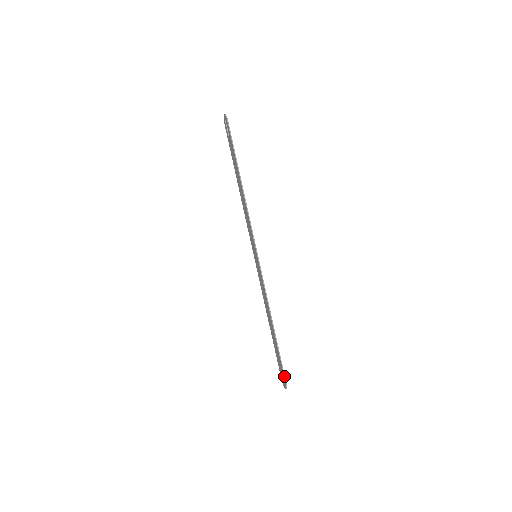
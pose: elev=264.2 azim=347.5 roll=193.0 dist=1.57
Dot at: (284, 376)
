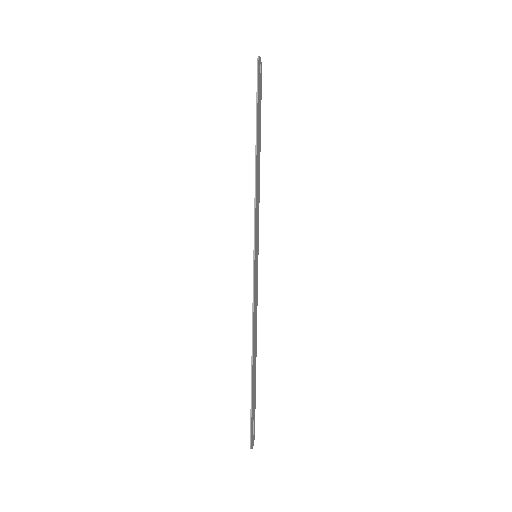
Dot at: (250, 430)
